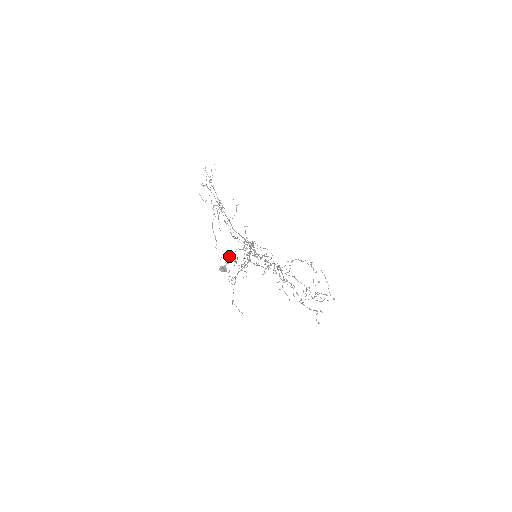
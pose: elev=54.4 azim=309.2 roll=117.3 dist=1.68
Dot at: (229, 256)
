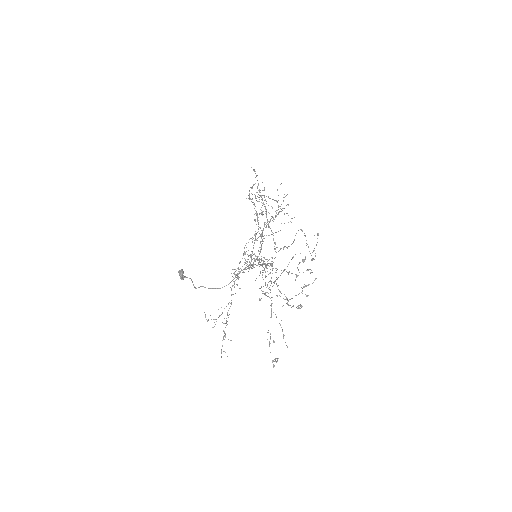
Dot at: (262, 199)
